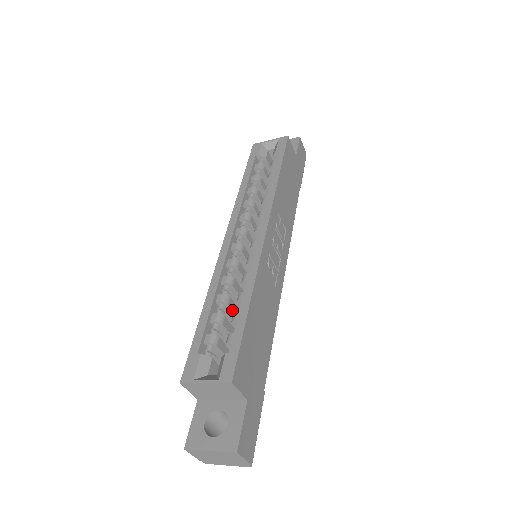
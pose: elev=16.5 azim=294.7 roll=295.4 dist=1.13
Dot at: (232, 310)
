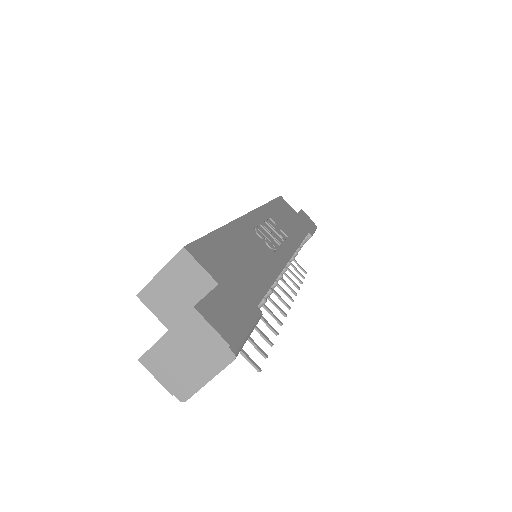
Dot at: occluded
